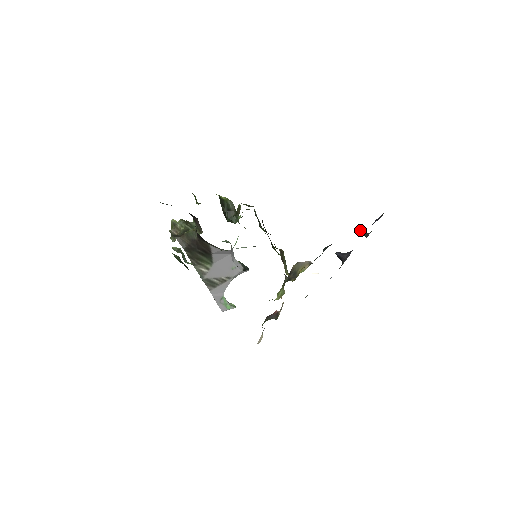
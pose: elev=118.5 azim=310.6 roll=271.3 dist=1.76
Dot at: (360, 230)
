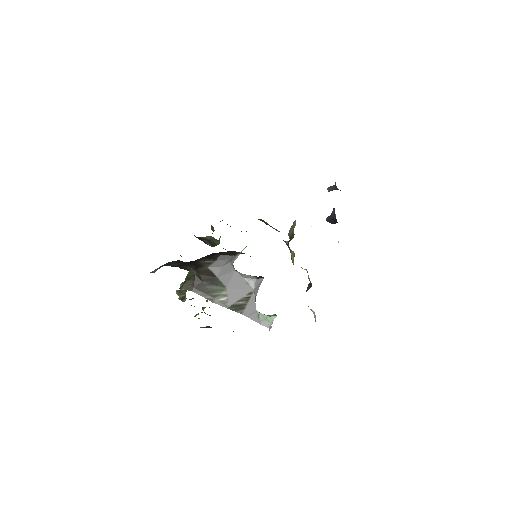
Dot at: (328, 190)
